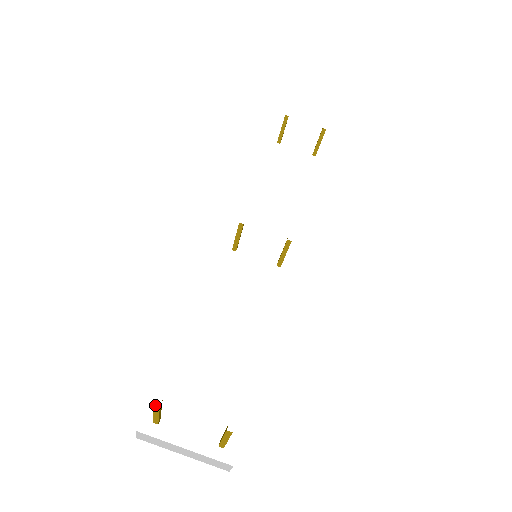
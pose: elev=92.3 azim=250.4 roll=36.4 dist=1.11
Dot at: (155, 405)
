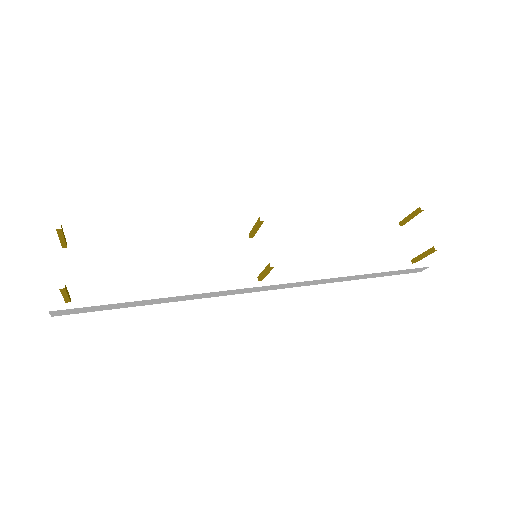
Dot at: occluded
